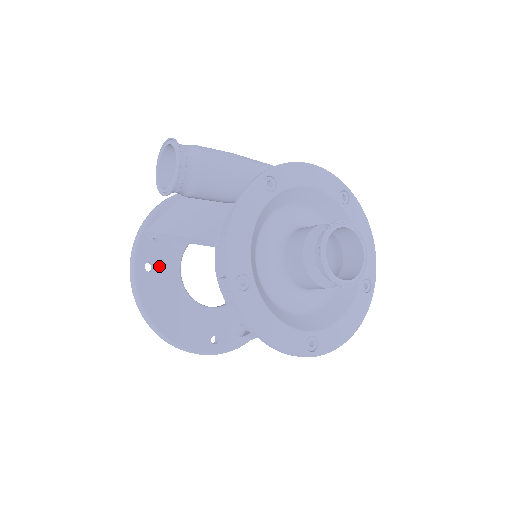
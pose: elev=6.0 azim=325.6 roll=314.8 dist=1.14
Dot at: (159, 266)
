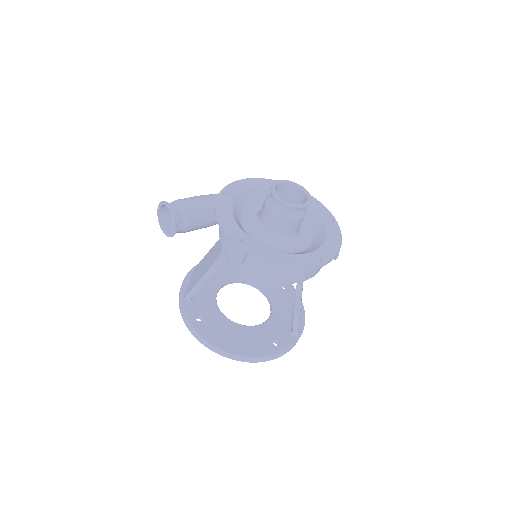
Dot at: (205, 315)
